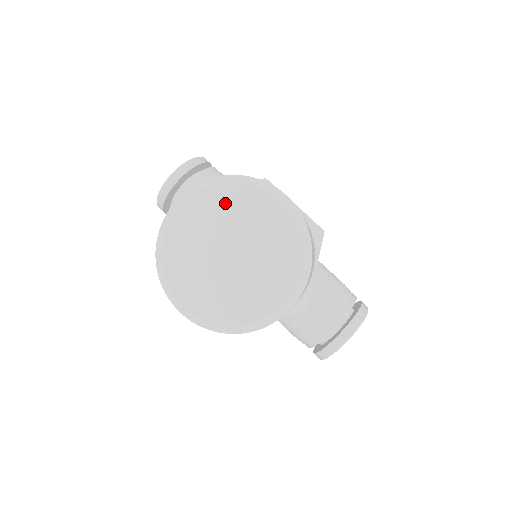
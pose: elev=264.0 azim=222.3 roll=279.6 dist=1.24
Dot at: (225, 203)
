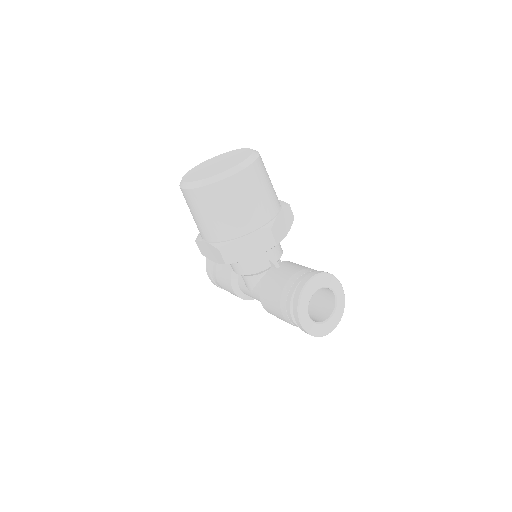
Dot at: (221, 156)
